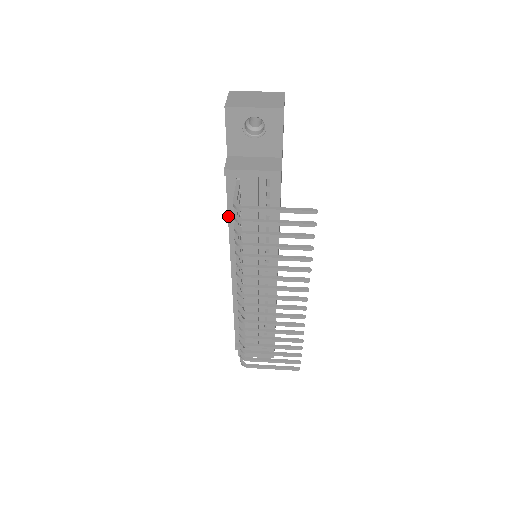
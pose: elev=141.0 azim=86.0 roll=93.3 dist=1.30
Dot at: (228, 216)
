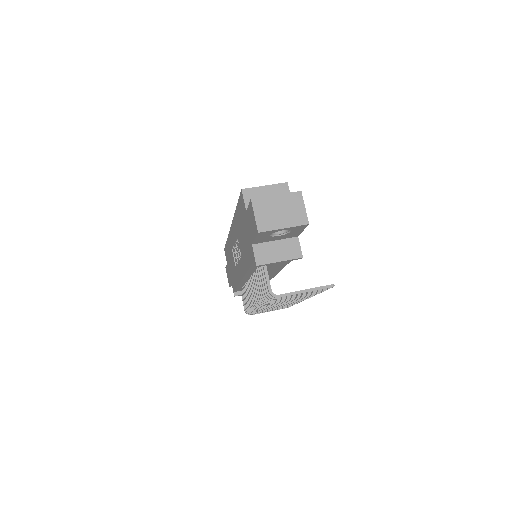
Dot at: (249, 269)
